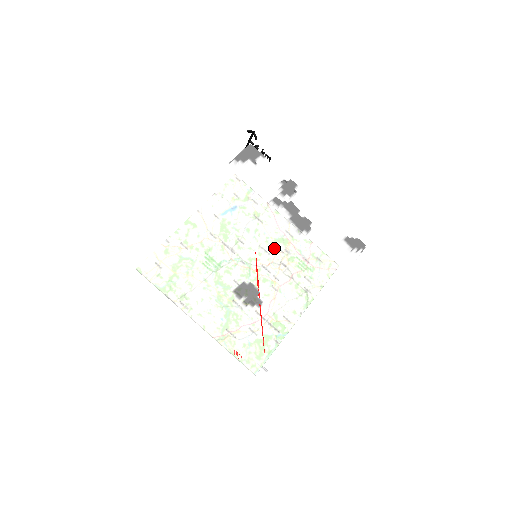
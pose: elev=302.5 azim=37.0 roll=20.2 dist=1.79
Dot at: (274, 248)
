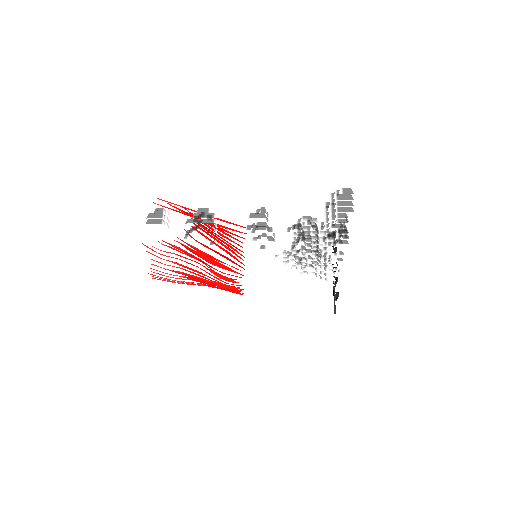
Dot at: occluded
